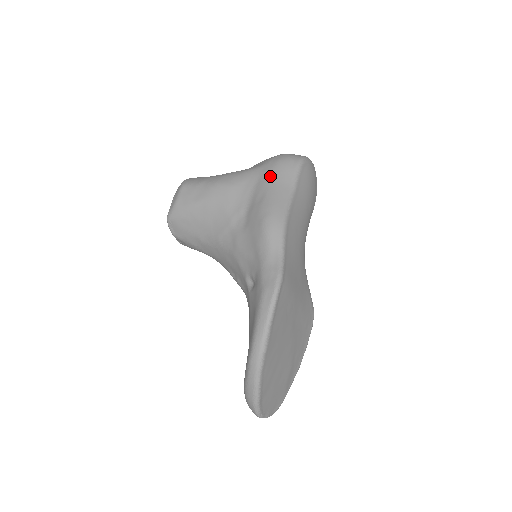
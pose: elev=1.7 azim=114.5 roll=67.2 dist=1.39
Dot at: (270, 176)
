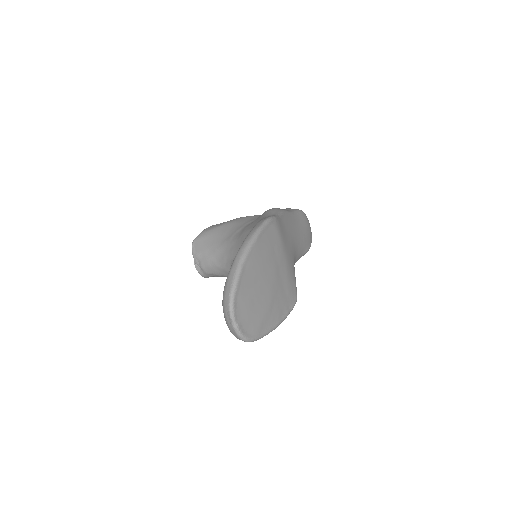
Dot at: occluded
